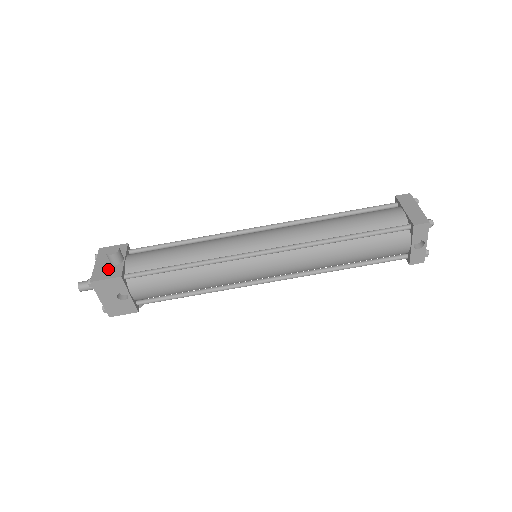
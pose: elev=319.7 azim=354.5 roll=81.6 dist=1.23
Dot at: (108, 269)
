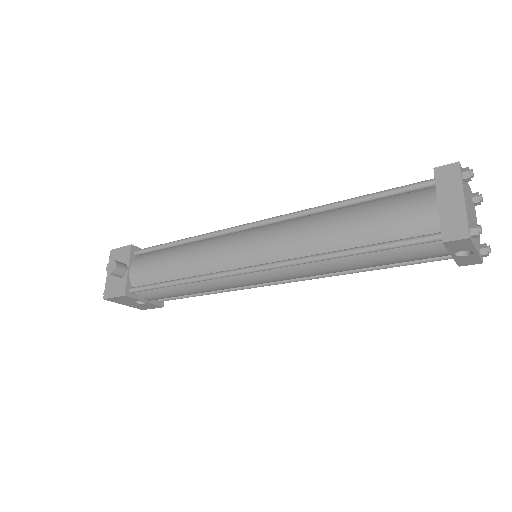
Dot at: (116, 283)
